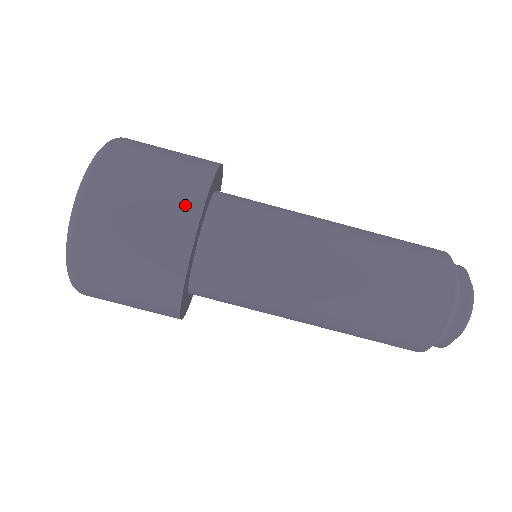
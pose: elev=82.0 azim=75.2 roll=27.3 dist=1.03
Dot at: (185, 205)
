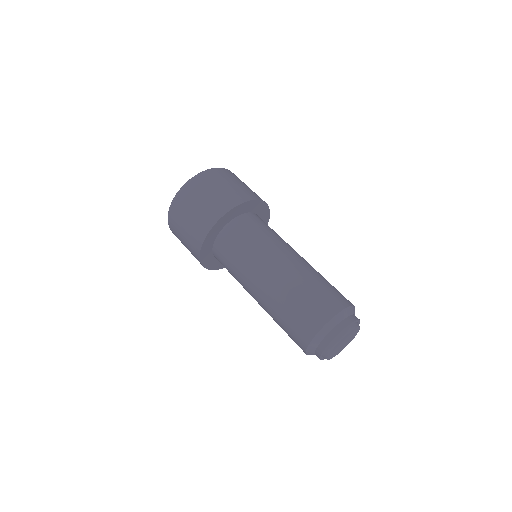
Dot at: (242, 196)
